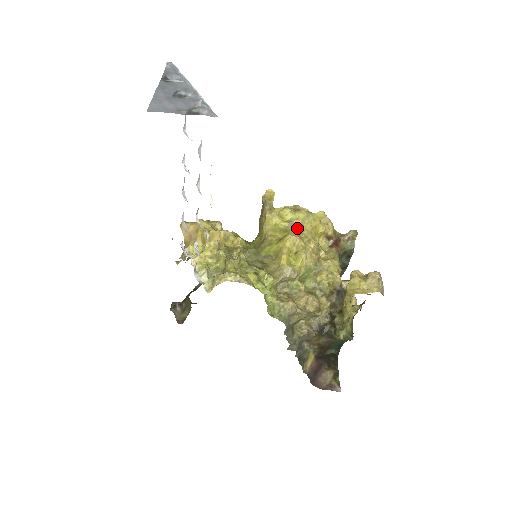
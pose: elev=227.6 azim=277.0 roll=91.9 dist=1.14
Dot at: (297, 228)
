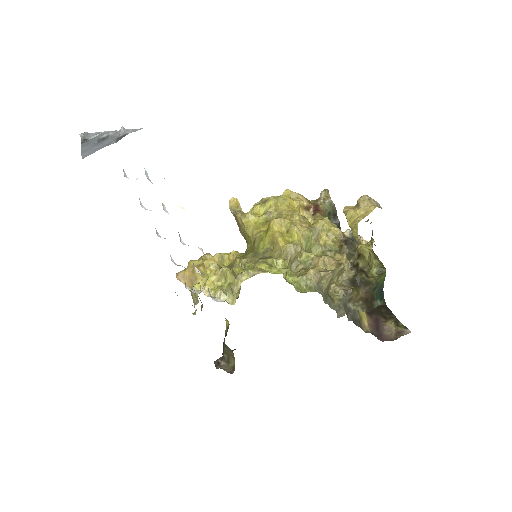
Dot at: (275, 214)
